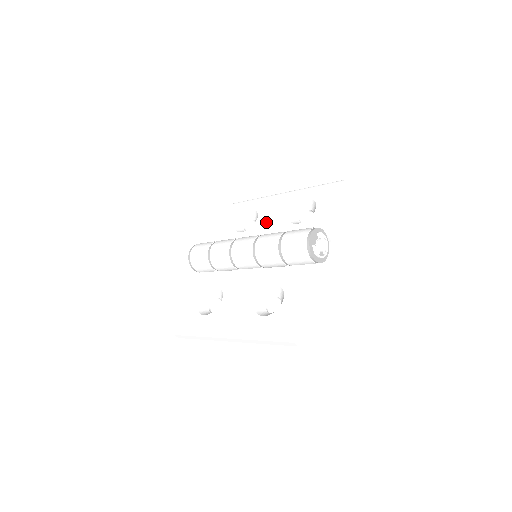
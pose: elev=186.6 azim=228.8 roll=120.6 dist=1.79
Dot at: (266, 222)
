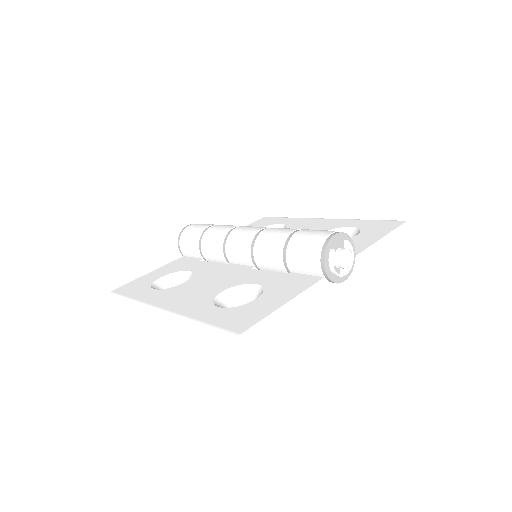
Dot at: occluded
